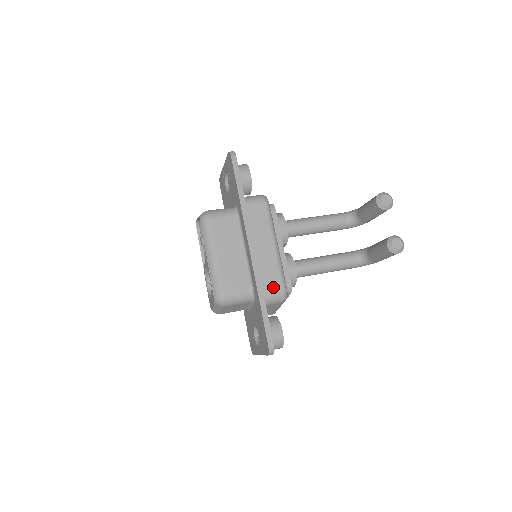
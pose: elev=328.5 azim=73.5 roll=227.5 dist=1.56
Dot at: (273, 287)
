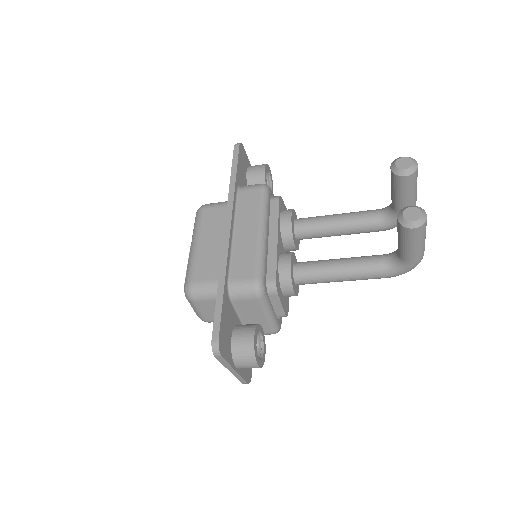
Dot at: (243, 275)
